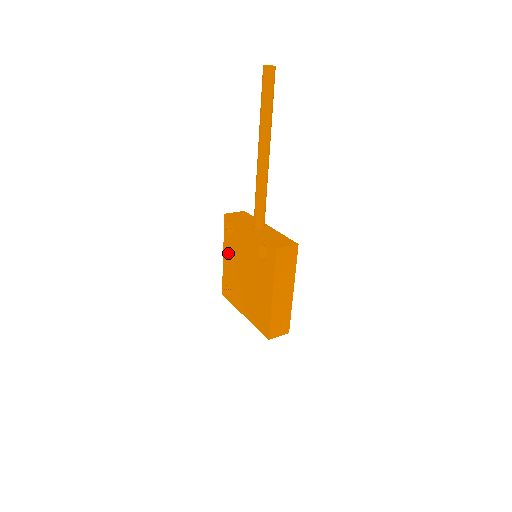
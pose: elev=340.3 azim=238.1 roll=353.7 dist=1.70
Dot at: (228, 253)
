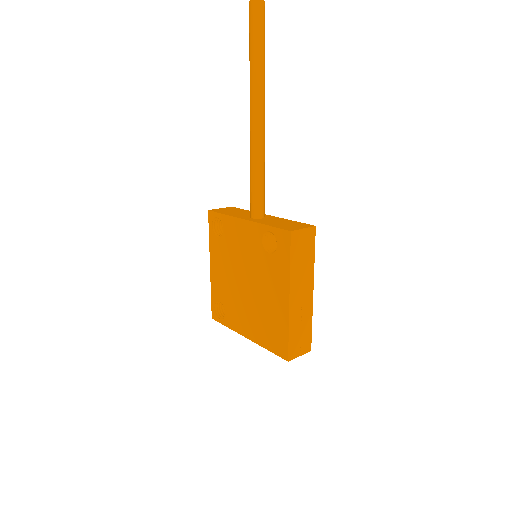
Dot at: (217, 260)
